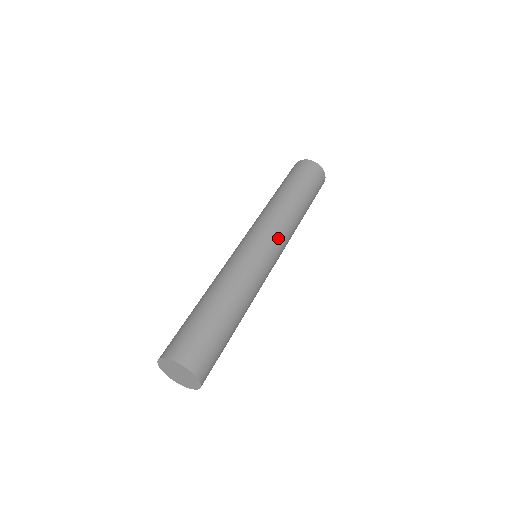
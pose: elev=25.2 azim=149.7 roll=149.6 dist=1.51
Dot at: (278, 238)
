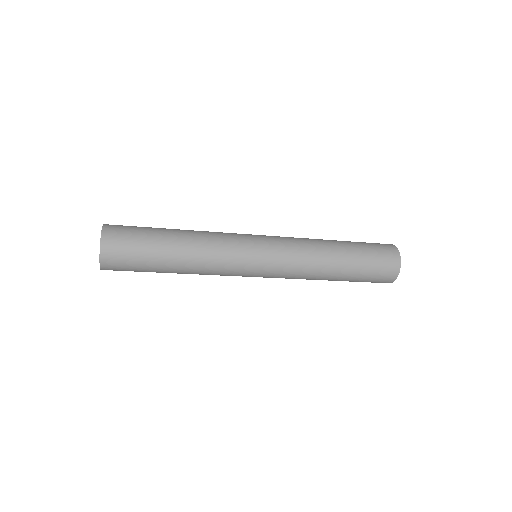
Dot at: (282, 248)
